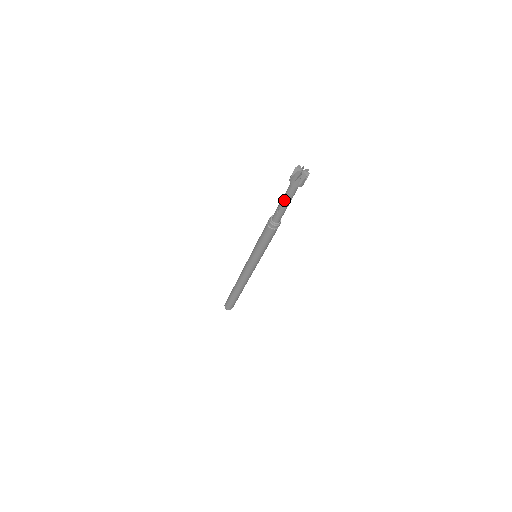
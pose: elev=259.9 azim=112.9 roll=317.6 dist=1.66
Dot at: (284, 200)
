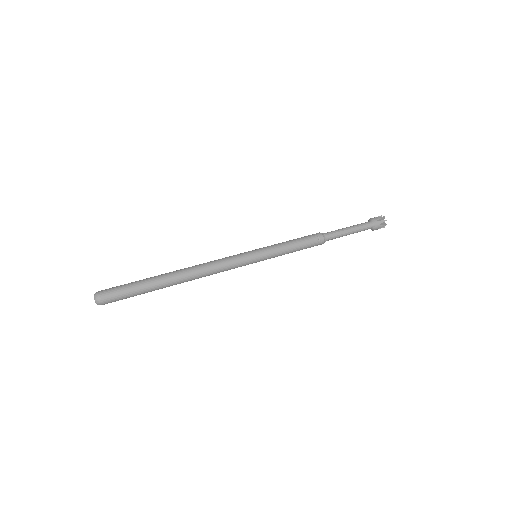
Dot at: (351, 226)
